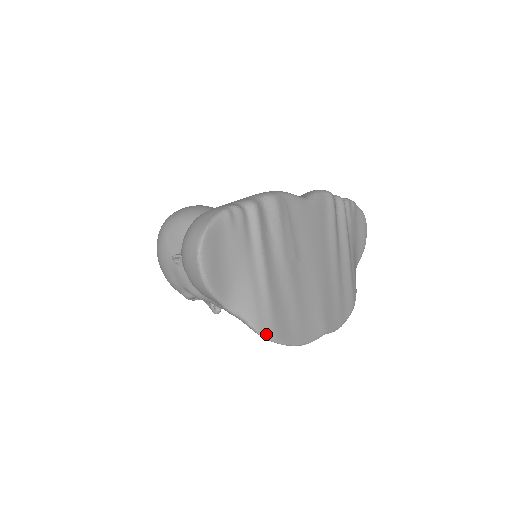
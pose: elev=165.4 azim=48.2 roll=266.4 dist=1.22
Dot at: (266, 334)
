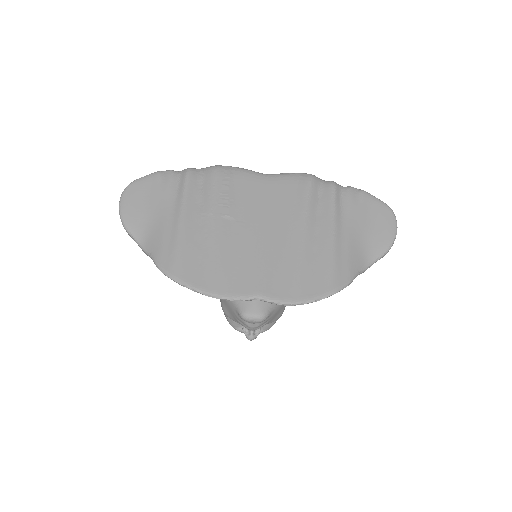
Dot at: (165, 270)
